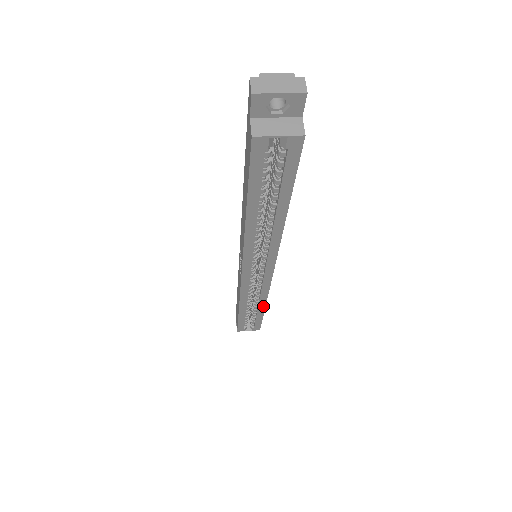
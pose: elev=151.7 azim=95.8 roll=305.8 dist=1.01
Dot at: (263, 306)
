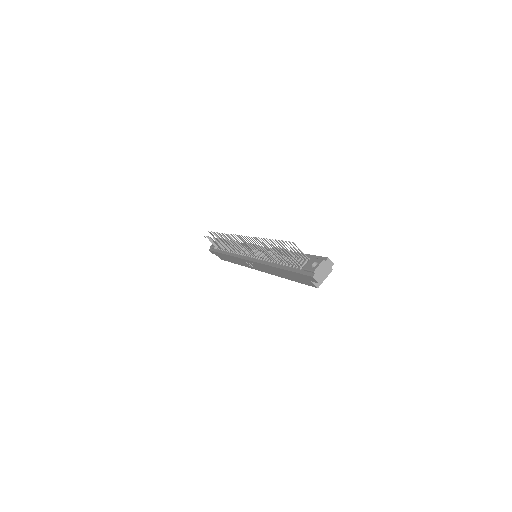
Dot at: occluded
